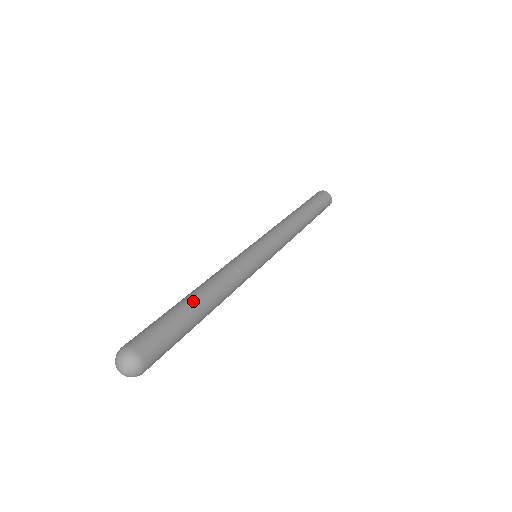
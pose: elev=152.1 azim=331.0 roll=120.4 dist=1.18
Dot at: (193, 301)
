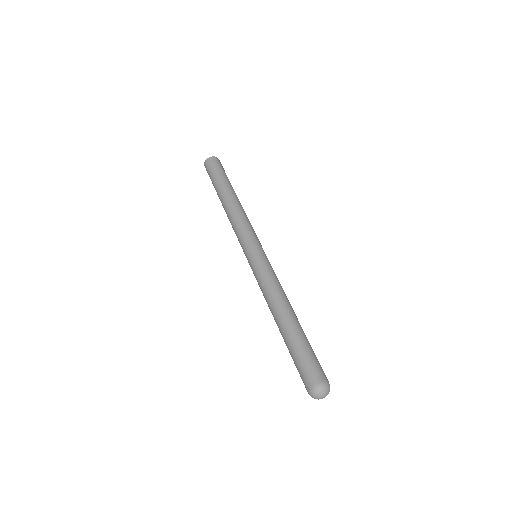
Dot at: (297, 325)
